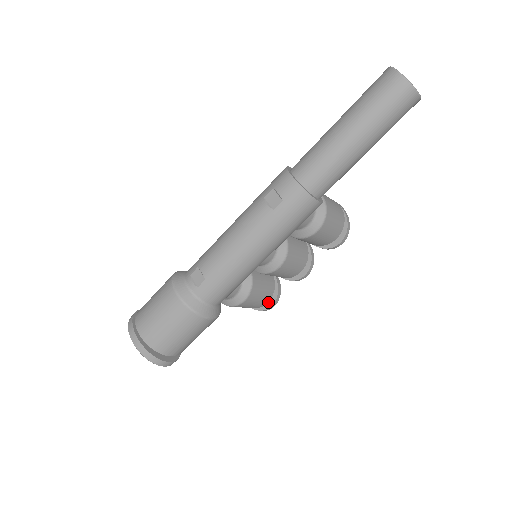
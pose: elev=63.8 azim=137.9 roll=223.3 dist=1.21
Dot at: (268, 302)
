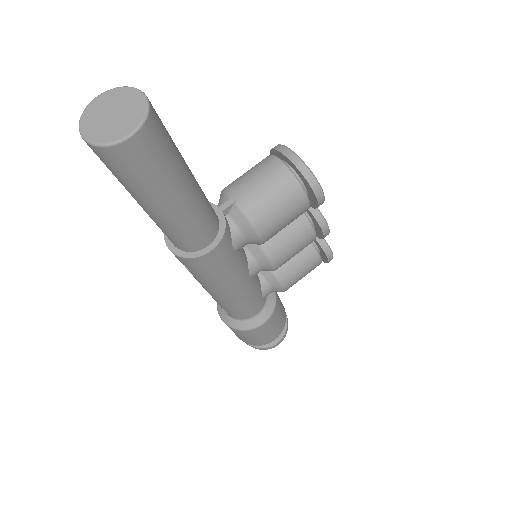
Dot at: (324, 257)
